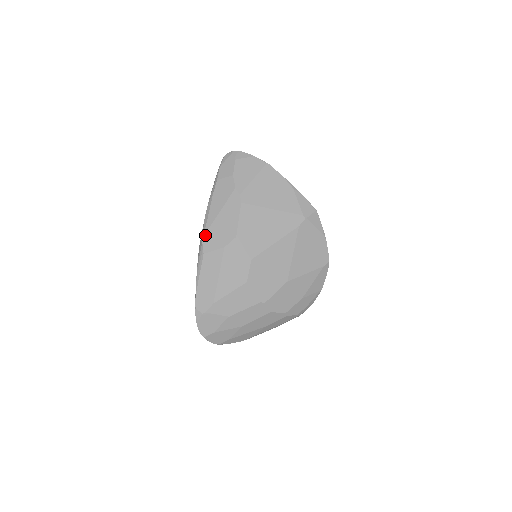
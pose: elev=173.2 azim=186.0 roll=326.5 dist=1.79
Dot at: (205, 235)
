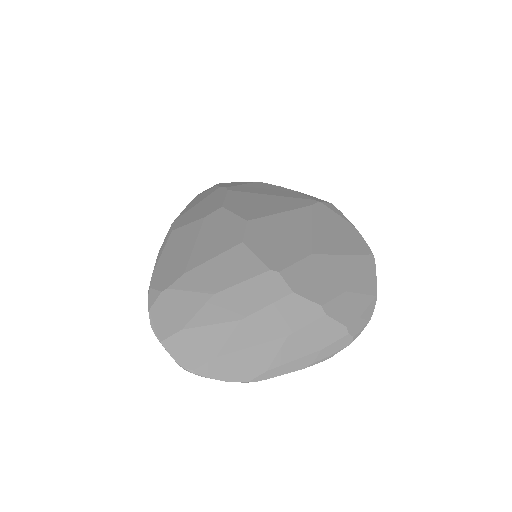
Dot at: (176, 220)
